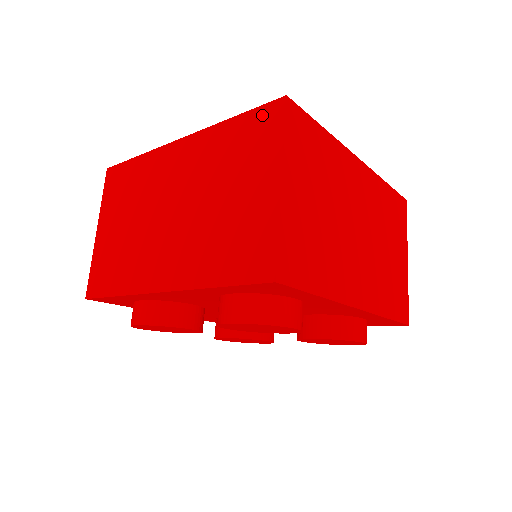
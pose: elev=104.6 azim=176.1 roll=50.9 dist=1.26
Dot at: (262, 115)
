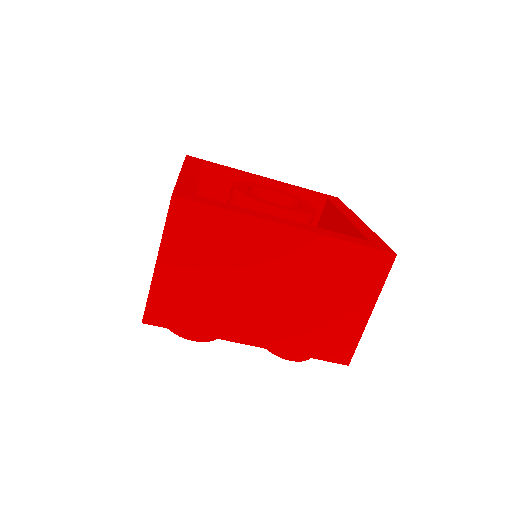
Dot at: occluded
